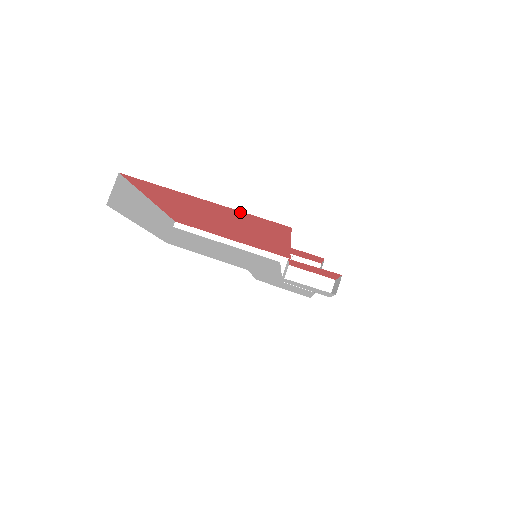
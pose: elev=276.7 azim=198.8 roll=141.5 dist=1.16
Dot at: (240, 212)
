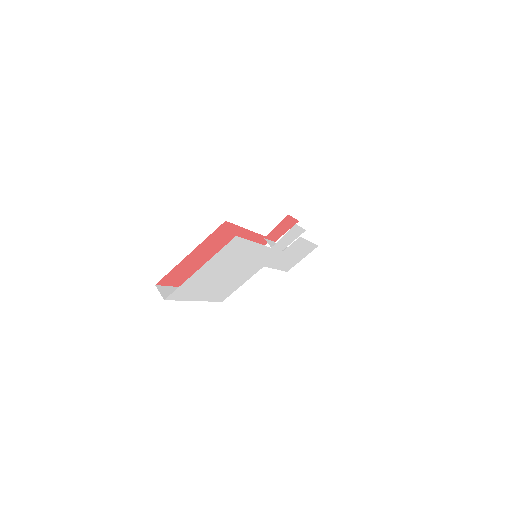
Dot at: (206, 241)
